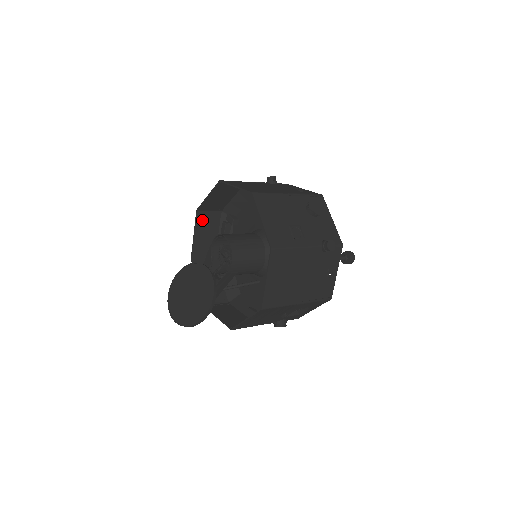
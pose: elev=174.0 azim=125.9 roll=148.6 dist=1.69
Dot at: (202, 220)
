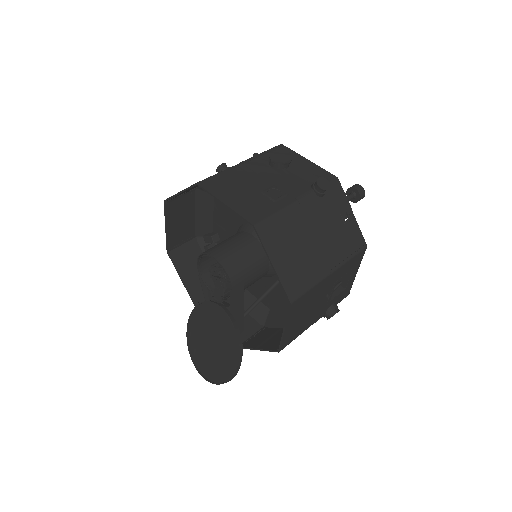
Dot at: (180, 259)
